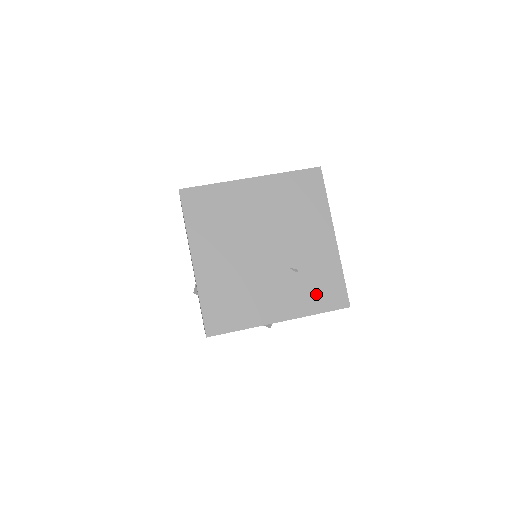
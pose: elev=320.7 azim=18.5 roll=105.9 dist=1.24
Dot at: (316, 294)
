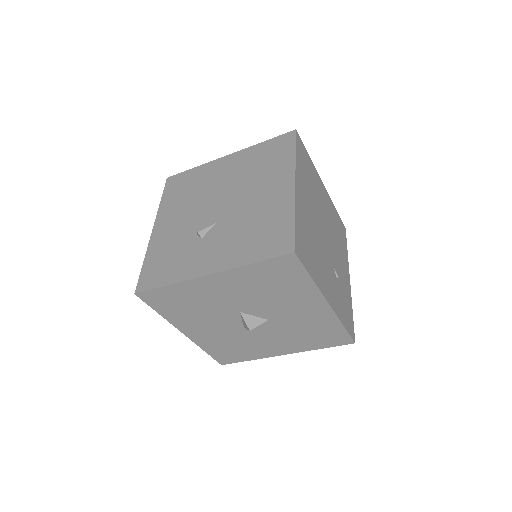
Dot at: (343, 308)
